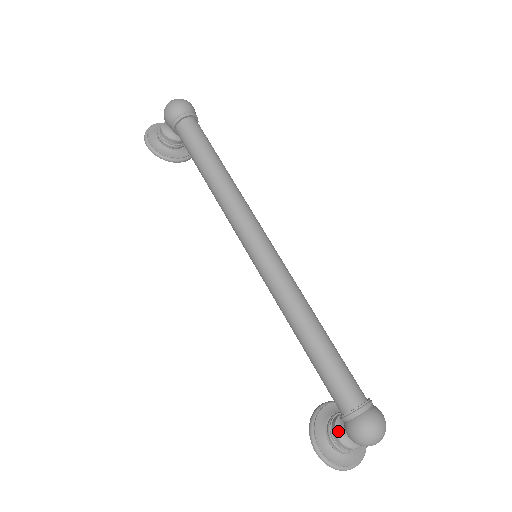
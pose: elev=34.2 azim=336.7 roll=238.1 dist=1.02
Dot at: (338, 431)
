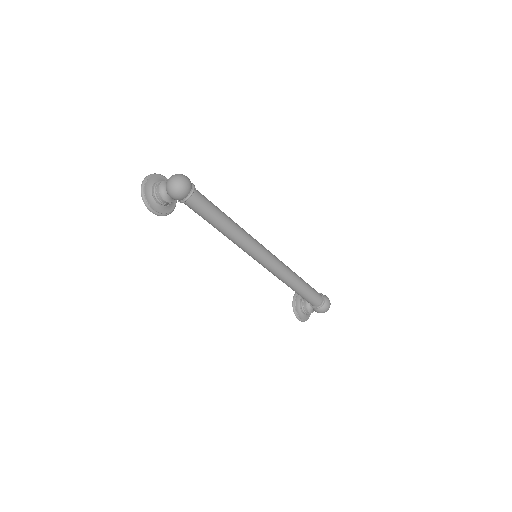
Dot at: (309, 310)
